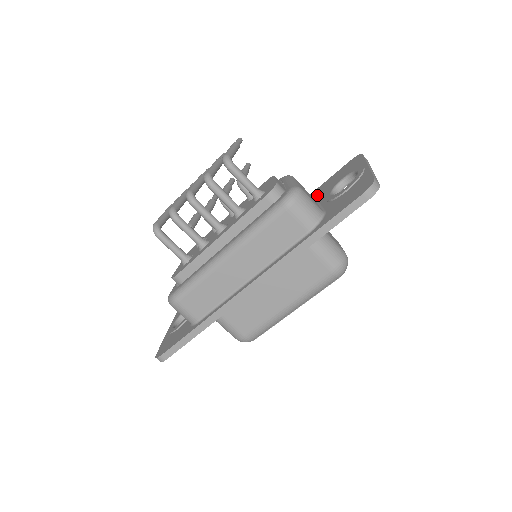
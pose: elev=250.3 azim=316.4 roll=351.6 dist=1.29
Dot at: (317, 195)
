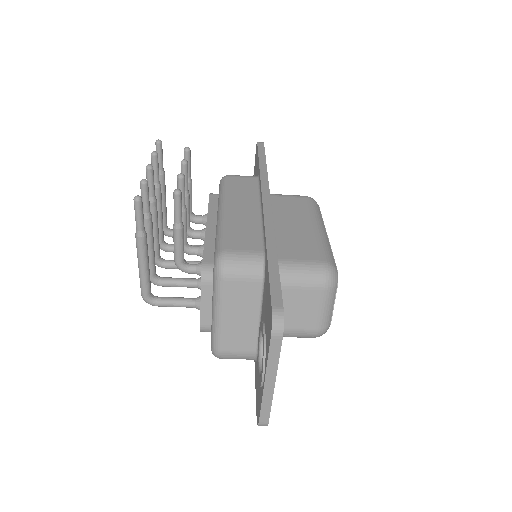
Dot at: (264, 288)
